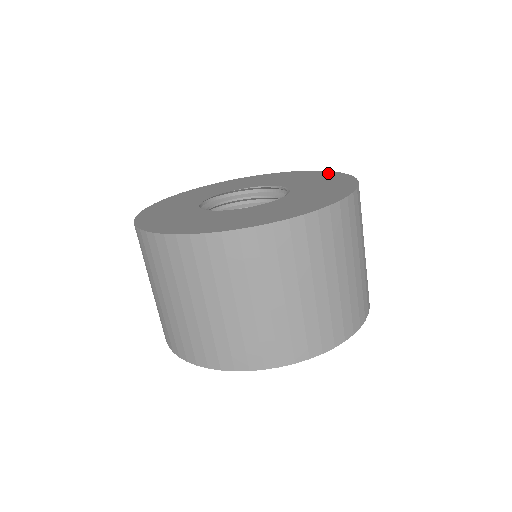
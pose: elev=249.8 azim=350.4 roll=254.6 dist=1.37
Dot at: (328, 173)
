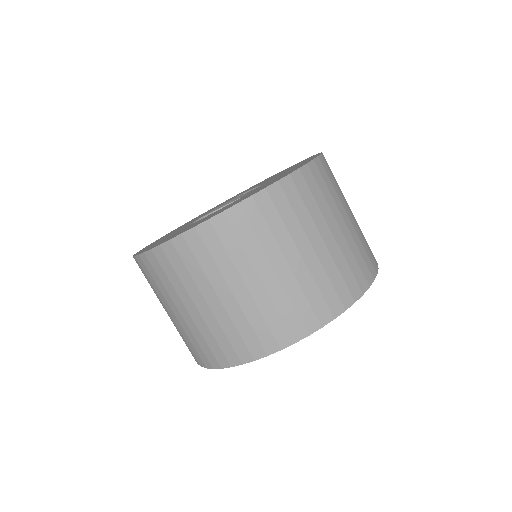
Dot at: occluded
